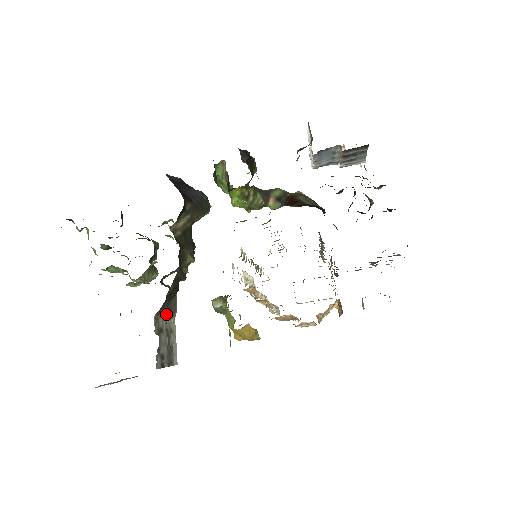
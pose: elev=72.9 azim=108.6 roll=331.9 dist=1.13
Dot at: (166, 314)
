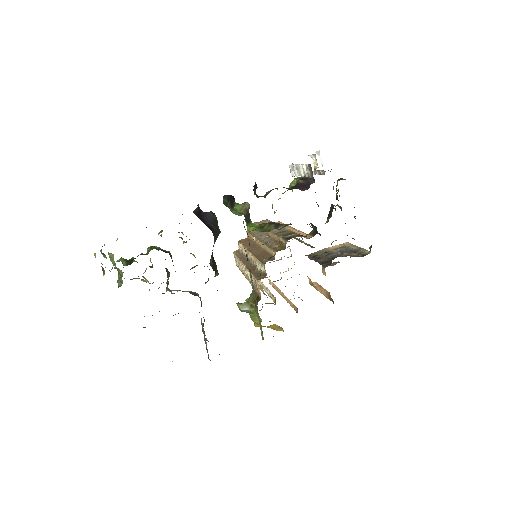
Dot at: occluded
